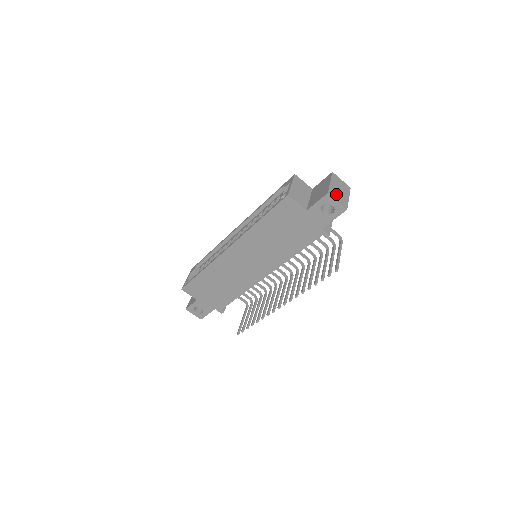
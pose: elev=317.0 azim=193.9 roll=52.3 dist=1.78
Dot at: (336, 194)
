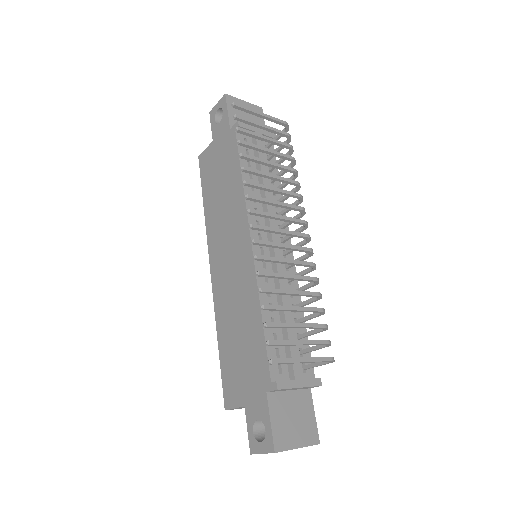
Dot at: occluded
